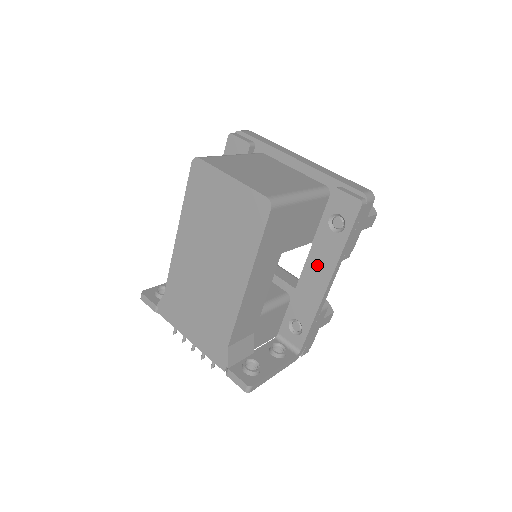
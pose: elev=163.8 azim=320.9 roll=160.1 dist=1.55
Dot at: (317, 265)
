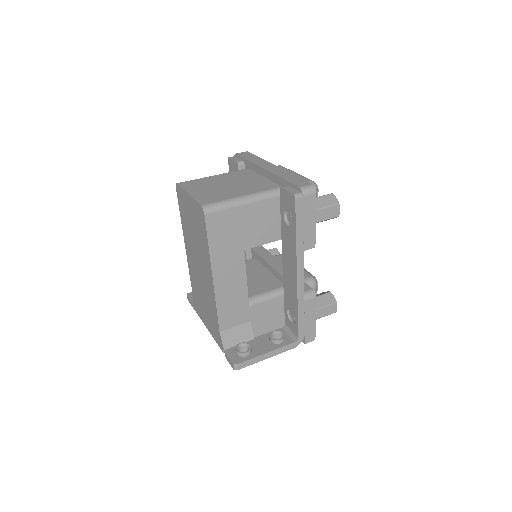
Dot at: (288, 258)
